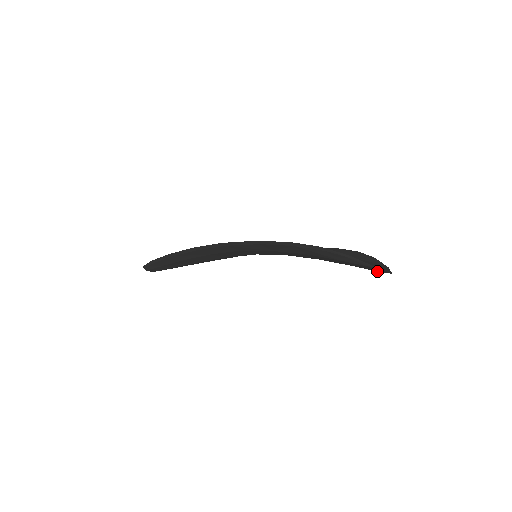
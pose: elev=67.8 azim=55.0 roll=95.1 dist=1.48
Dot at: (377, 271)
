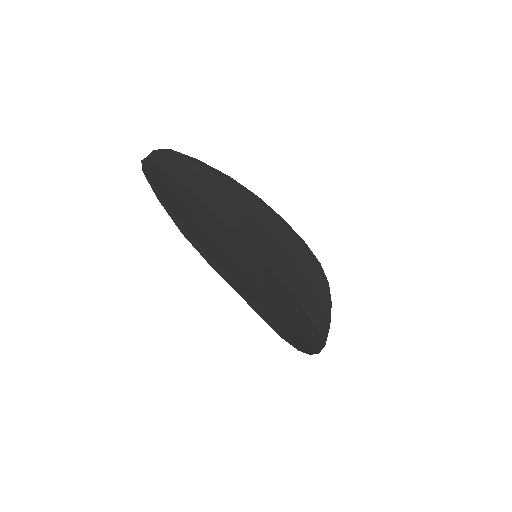
Dot at: (320, 338)
